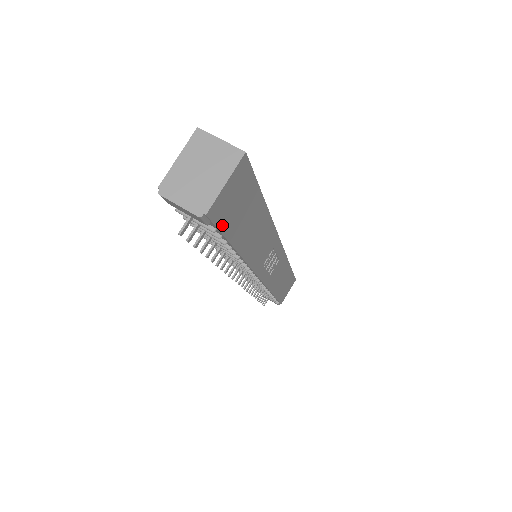
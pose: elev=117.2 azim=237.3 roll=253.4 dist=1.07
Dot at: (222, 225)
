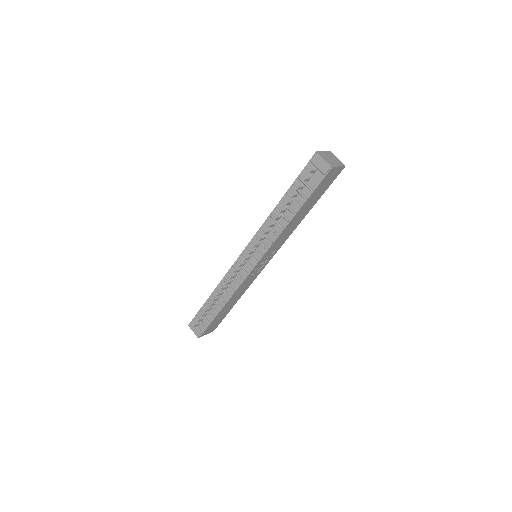
Dot at: (321, 183)
